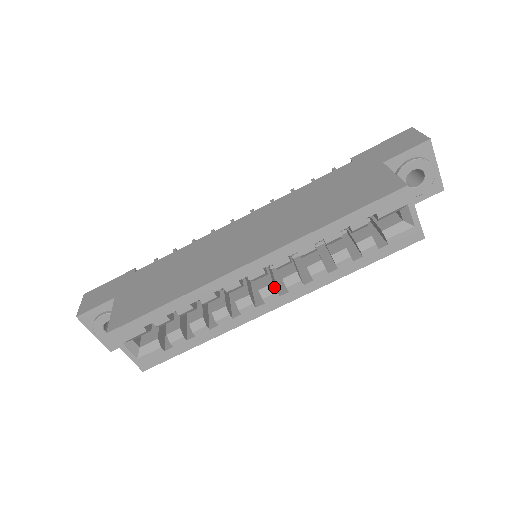
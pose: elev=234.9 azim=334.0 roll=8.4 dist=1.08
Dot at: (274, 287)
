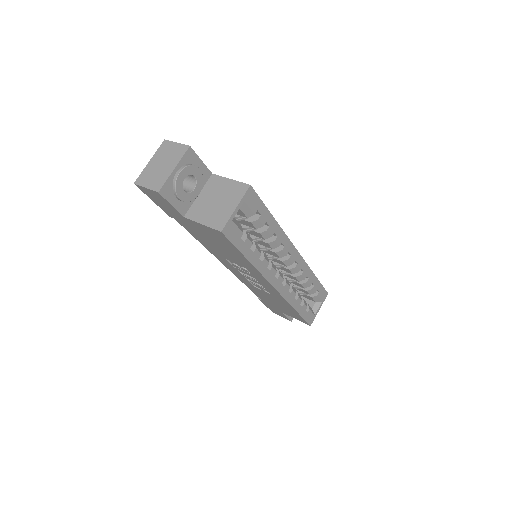
Dot at: occluded
